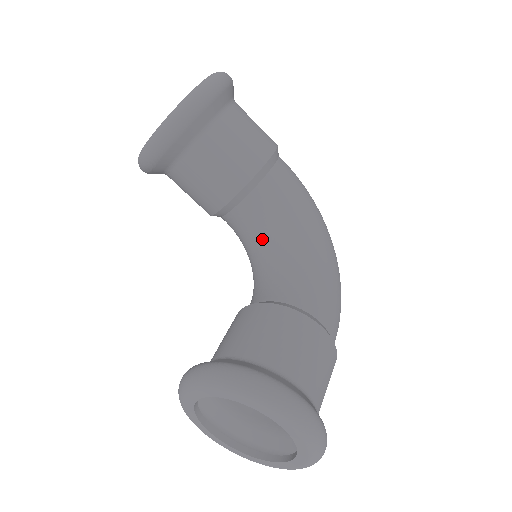
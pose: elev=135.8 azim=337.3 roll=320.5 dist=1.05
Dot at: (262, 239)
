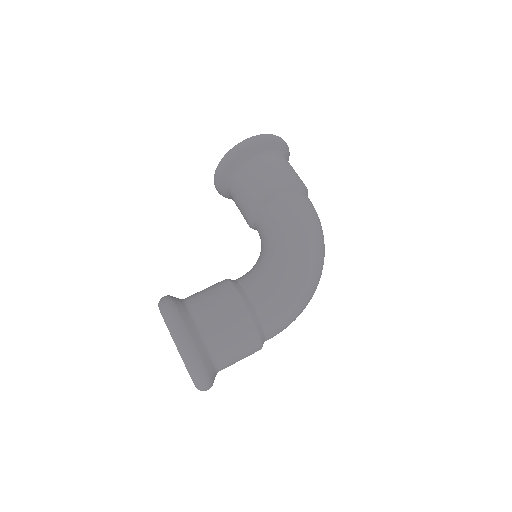
Dot at: (262, 245)
